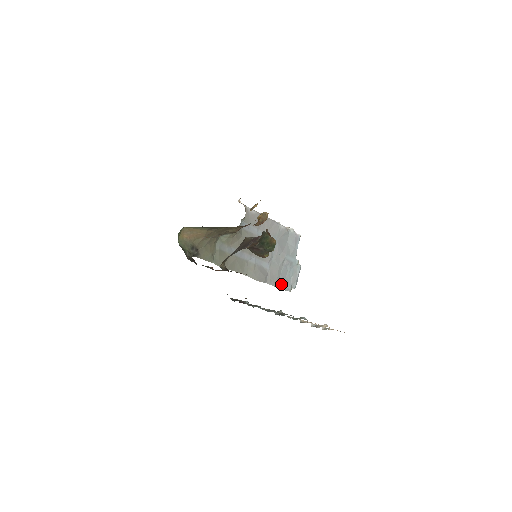
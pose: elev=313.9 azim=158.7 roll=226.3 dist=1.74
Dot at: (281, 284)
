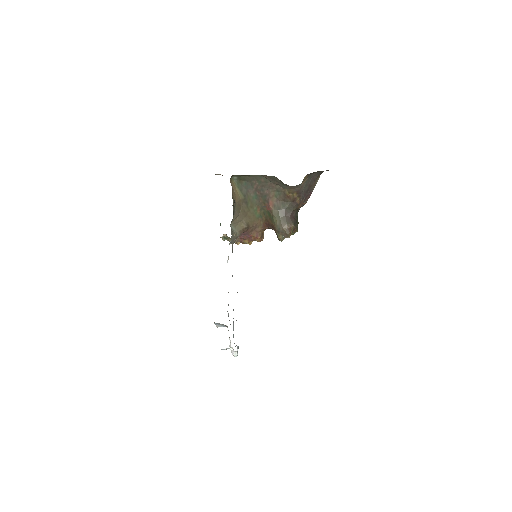
Dot at: occluded
